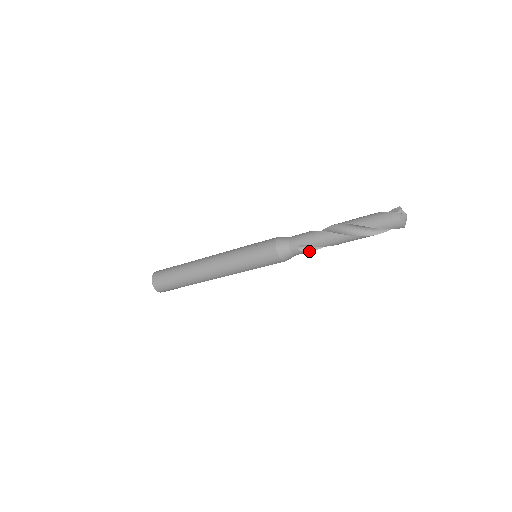
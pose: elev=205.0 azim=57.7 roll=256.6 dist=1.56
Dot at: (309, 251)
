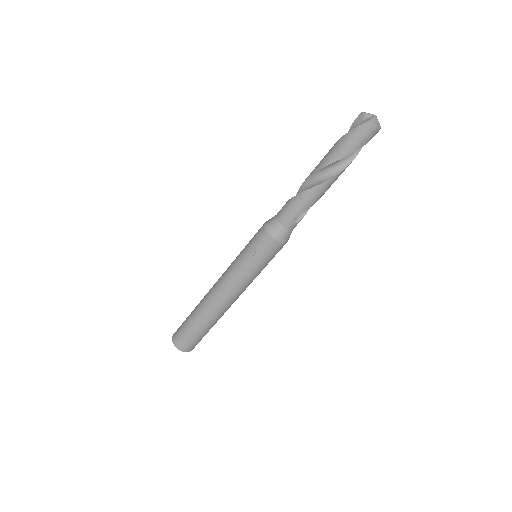
Dot at: occluded
